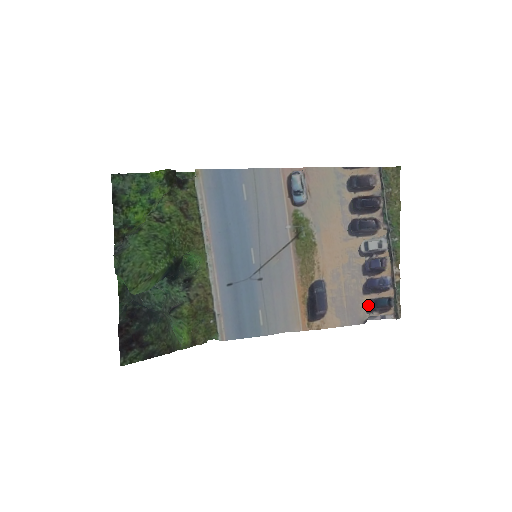
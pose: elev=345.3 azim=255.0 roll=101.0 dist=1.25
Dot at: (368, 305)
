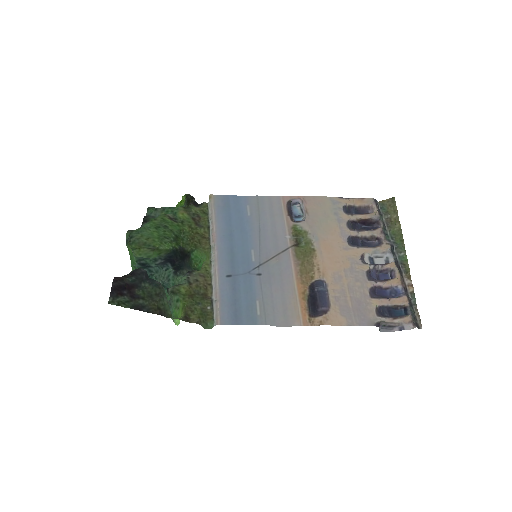
Dot at: (379, 310)
